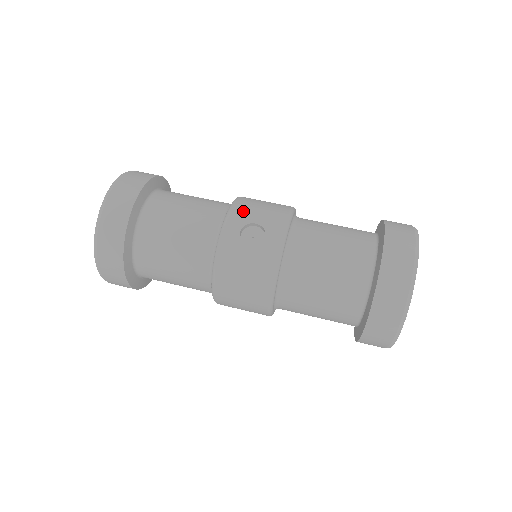
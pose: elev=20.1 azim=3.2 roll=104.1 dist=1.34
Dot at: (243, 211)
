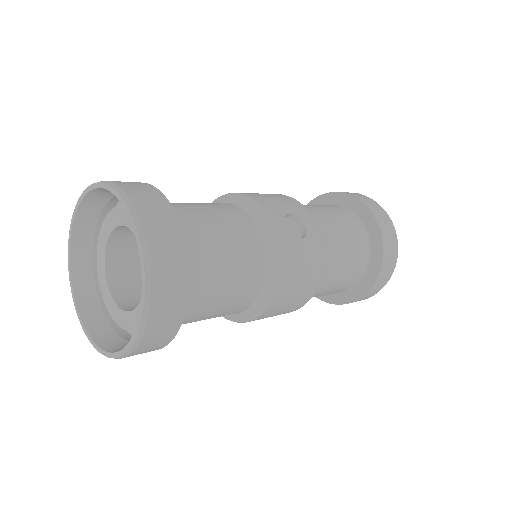
Dot at: (269, 204)
